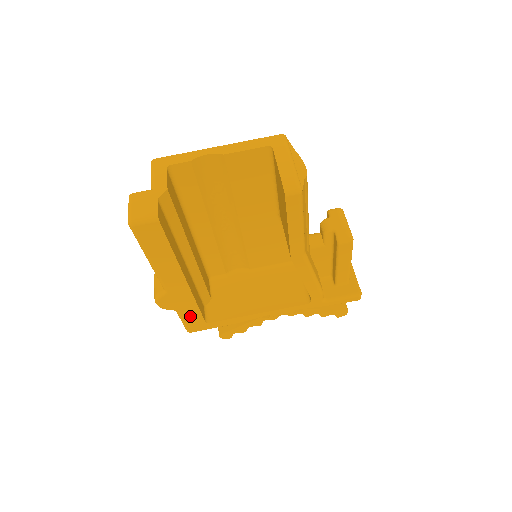
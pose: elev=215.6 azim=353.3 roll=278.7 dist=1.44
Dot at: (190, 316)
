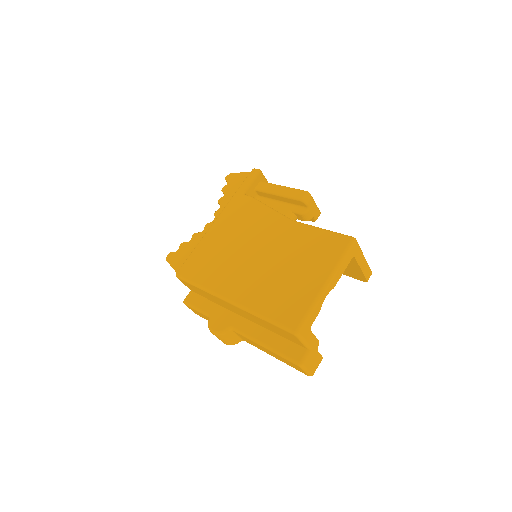
Dot at: occluded
